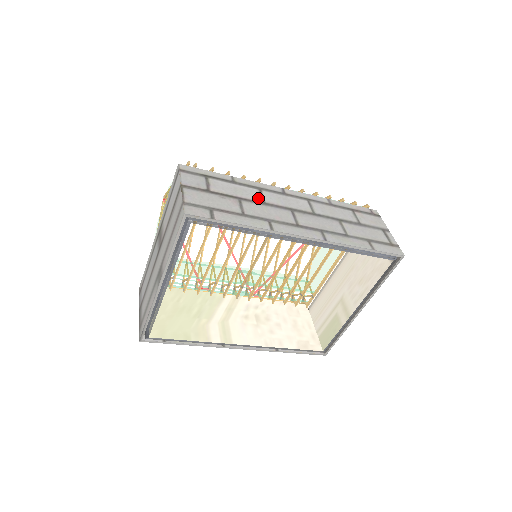
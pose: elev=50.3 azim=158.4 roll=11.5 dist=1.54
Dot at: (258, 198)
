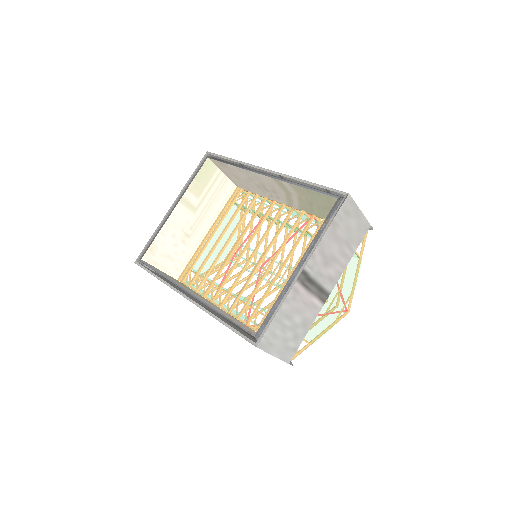
Dot at: occluded
